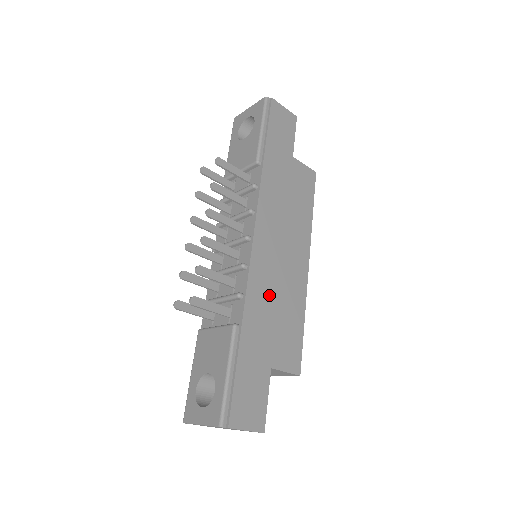
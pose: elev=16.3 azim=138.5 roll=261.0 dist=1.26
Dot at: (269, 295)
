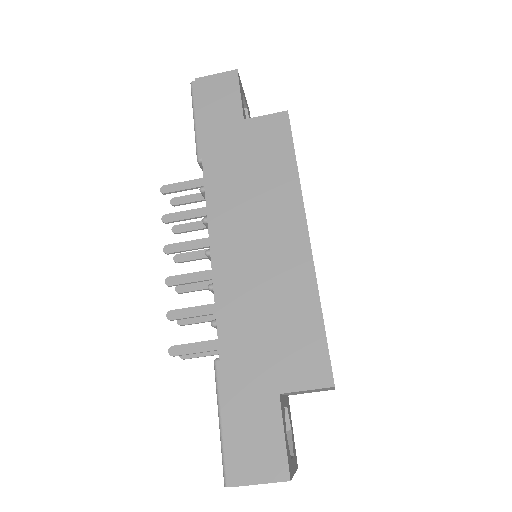
Dot at: (252, 305)
